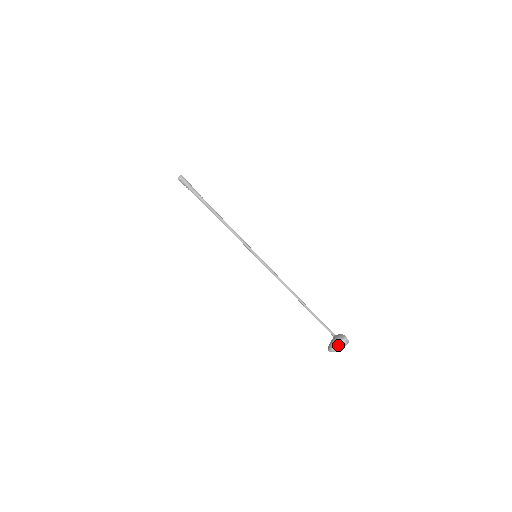
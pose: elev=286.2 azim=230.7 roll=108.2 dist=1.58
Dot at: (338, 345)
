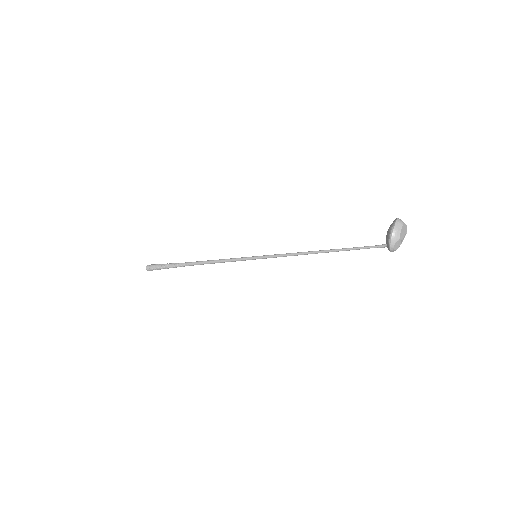
Dot at: (395, 226)
